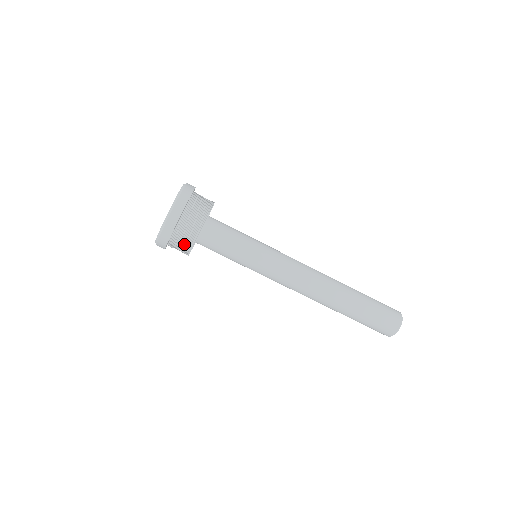
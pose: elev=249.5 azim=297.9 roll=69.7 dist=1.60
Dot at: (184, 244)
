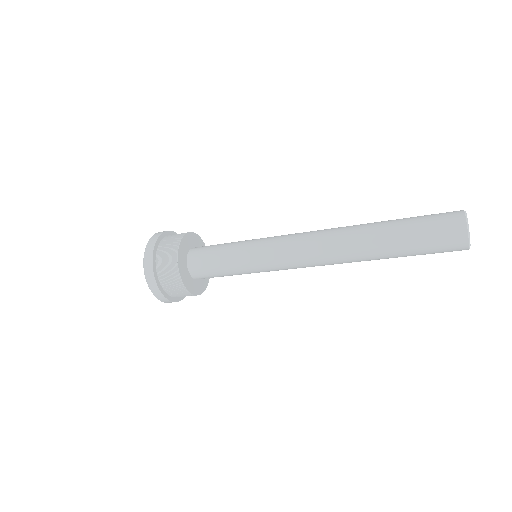
Dot at: occluded
